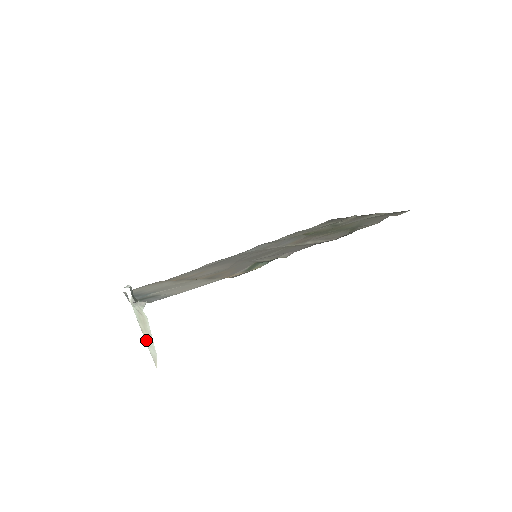
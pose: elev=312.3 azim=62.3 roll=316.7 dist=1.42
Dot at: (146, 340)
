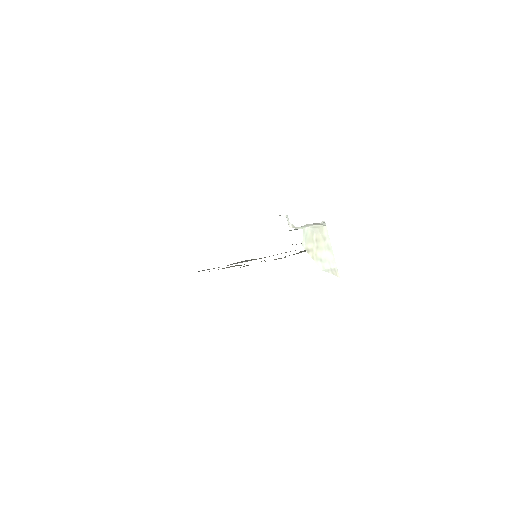
Dot at: (316, 258)
